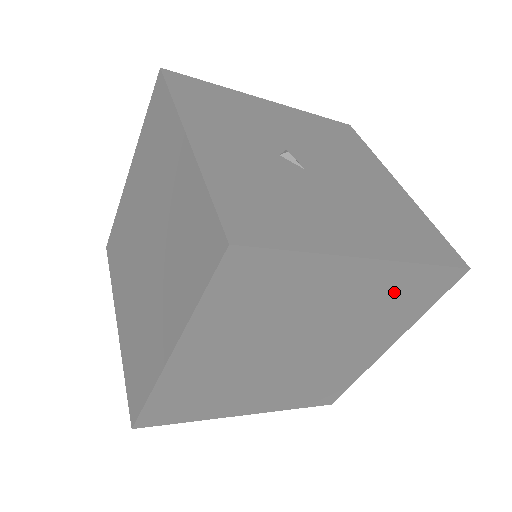
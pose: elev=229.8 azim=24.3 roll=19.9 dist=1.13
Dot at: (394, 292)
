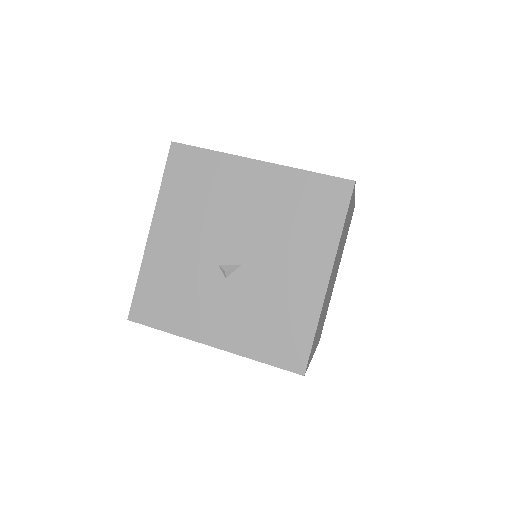
Dot at: occluded
